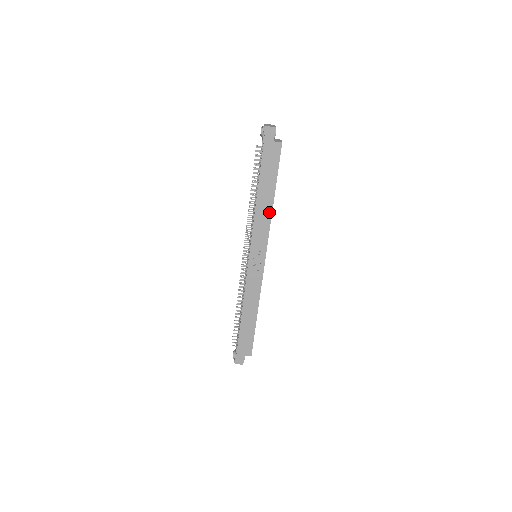
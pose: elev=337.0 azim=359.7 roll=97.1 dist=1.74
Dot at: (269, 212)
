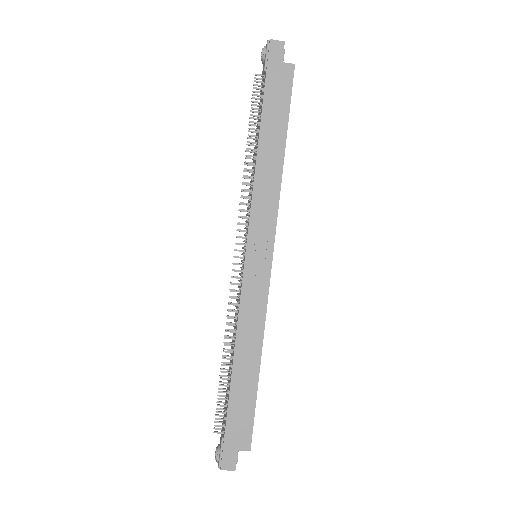
Dot at: (277, 174)
